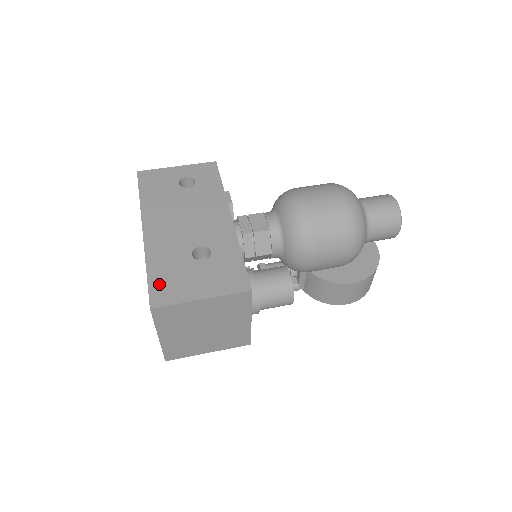
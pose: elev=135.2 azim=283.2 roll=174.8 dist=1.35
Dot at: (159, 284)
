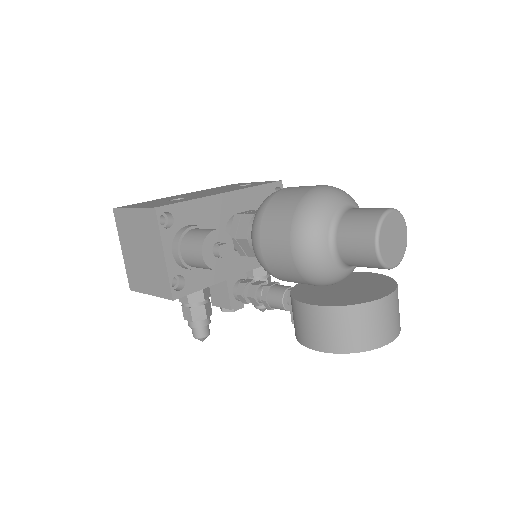
Dot at: (136, 204)
